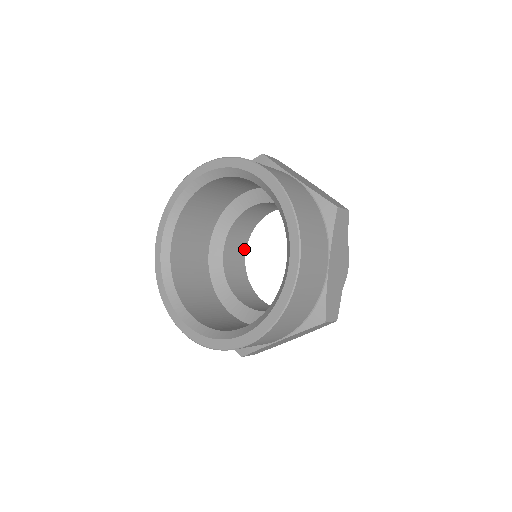
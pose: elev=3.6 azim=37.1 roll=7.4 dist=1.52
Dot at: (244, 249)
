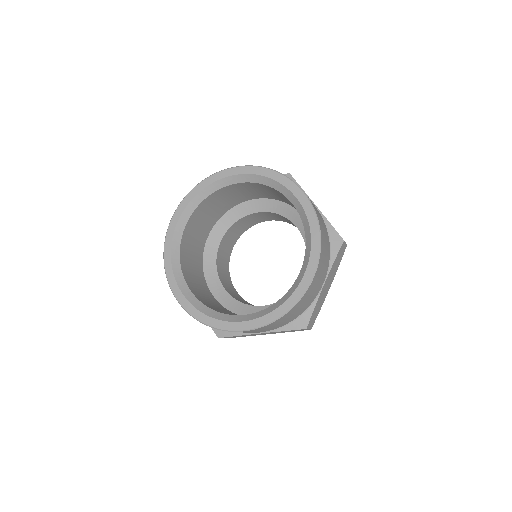
Dot at: (234, 244)
